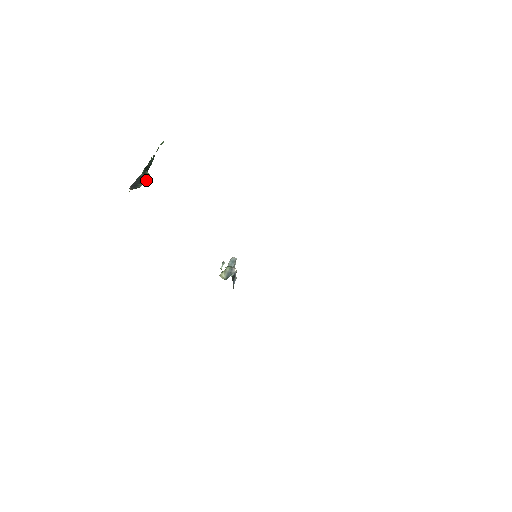
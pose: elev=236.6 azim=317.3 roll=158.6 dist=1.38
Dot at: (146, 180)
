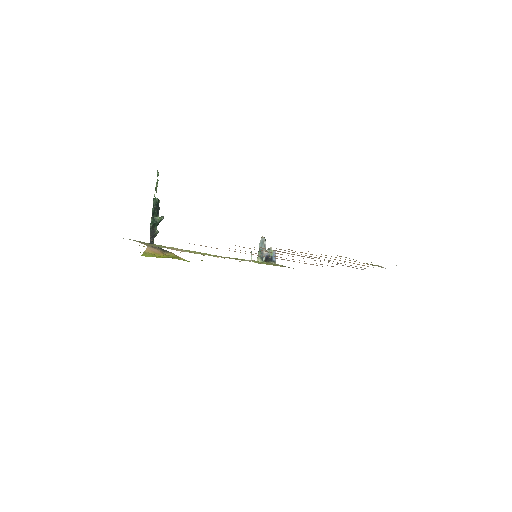
Dot at: (161, 220)
